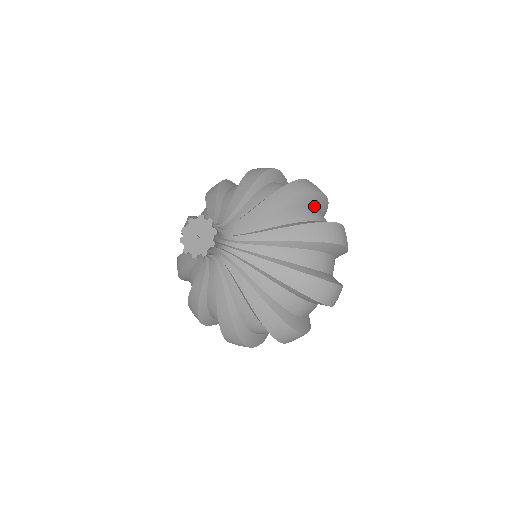
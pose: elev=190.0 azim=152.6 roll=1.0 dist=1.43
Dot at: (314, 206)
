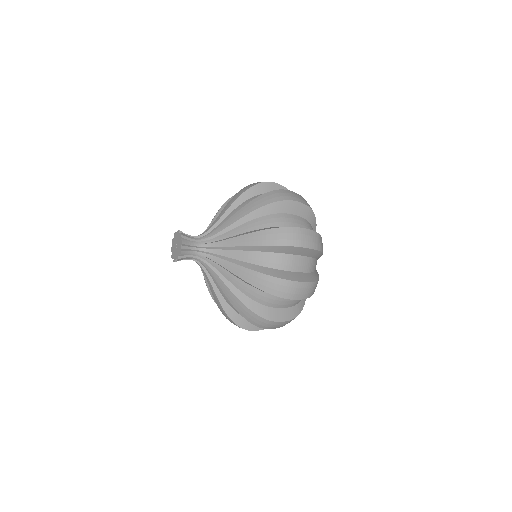
Dot at: occluded
